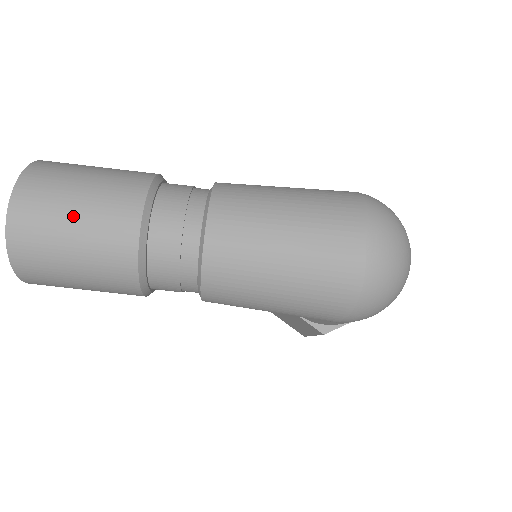
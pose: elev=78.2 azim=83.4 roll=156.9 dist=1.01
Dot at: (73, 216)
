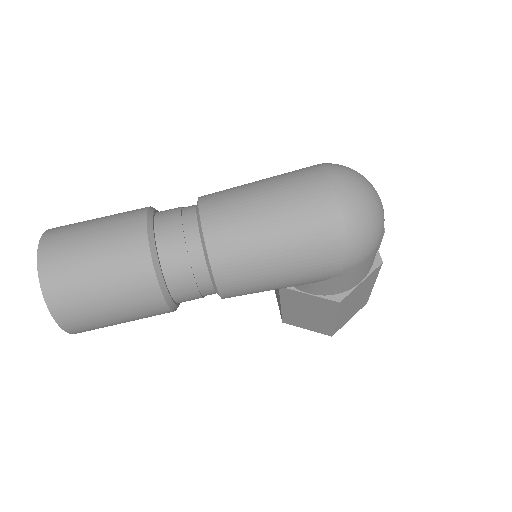
Dot at: (91, 249)
